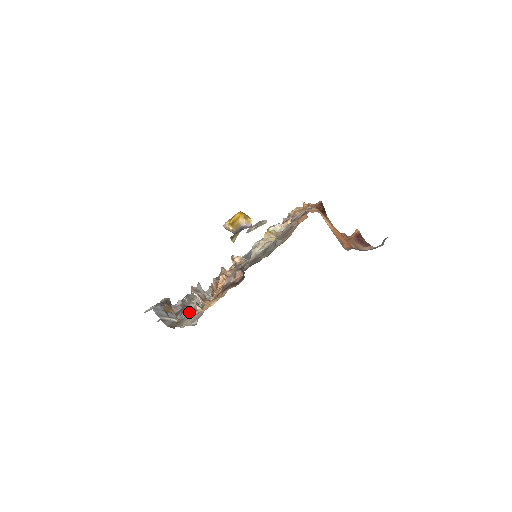
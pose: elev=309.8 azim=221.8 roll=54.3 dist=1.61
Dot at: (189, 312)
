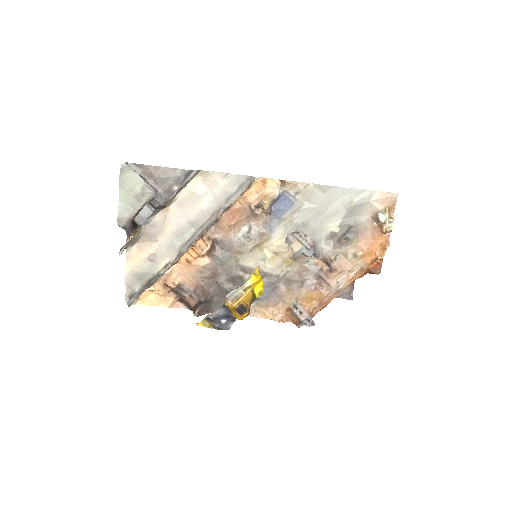
Dot at: (156, 227)
